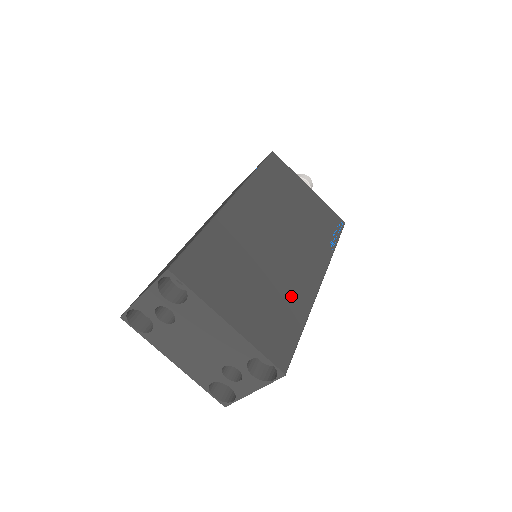
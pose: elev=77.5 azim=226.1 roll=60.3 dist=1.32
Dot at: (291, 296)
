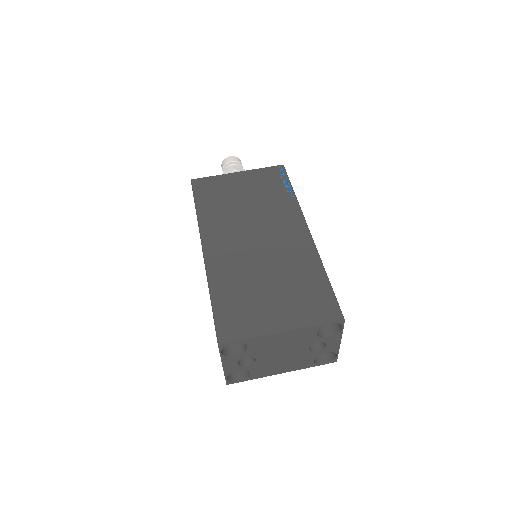
Dot at: (300, 266)
